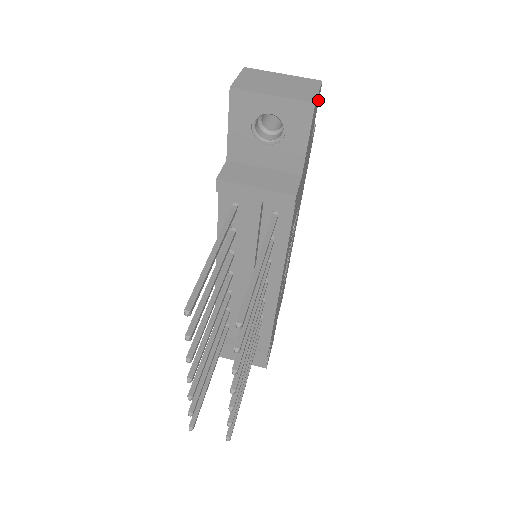
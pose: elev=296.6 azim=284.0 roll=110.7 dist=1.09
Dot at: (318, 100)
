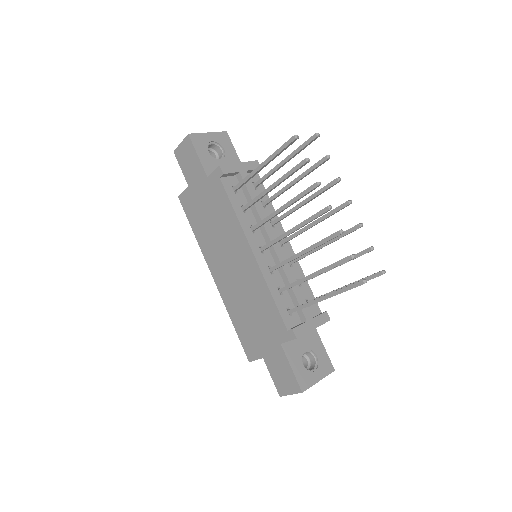
Dot at: occluded
